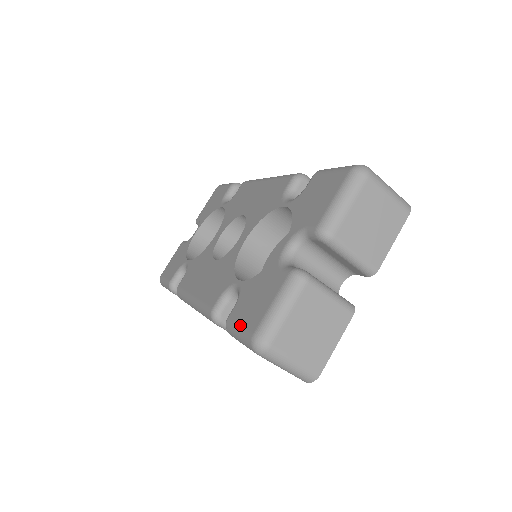
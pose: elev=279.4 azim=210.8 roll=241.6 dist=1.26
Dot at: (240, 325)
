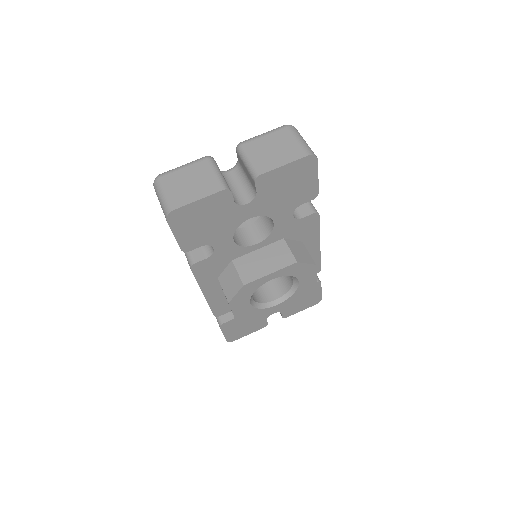
Dot at: occluded
